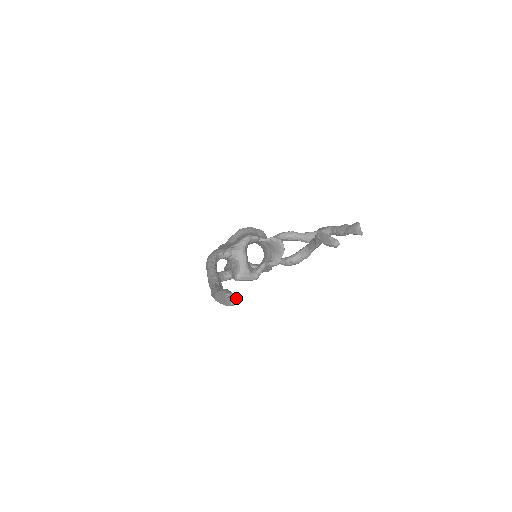
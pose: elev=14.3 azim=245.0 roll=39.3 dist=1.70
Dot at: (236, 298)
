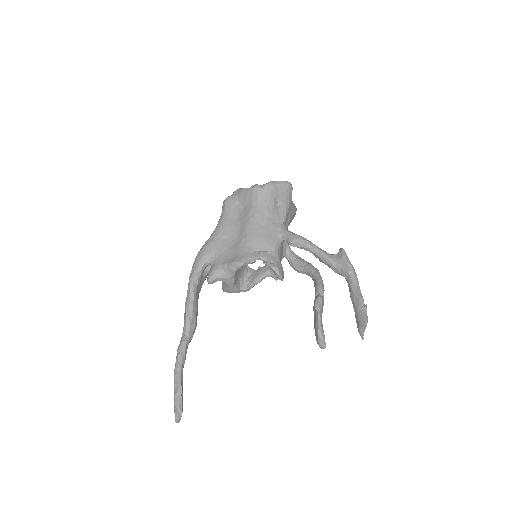
Dot at: (180, 418)
